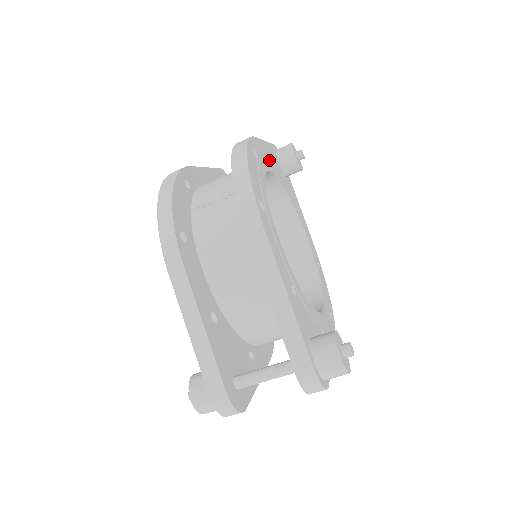
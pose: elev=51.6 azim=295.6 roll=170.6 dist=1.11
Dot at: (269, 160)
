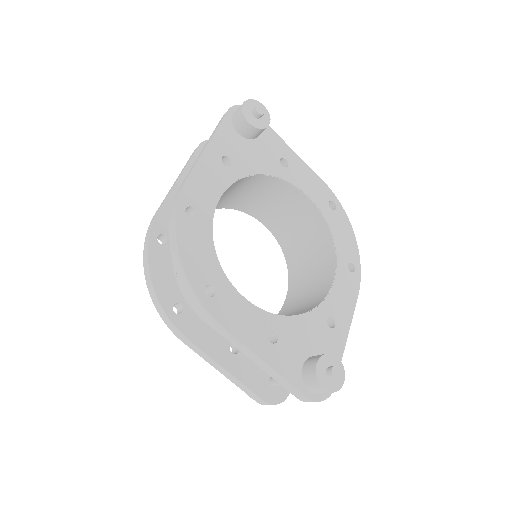
Dot at: (219, 171)
